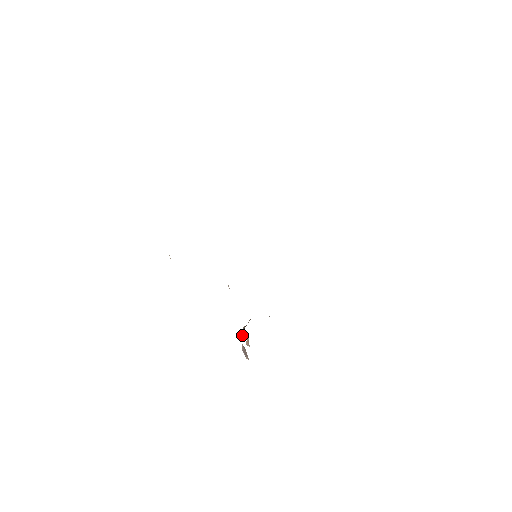
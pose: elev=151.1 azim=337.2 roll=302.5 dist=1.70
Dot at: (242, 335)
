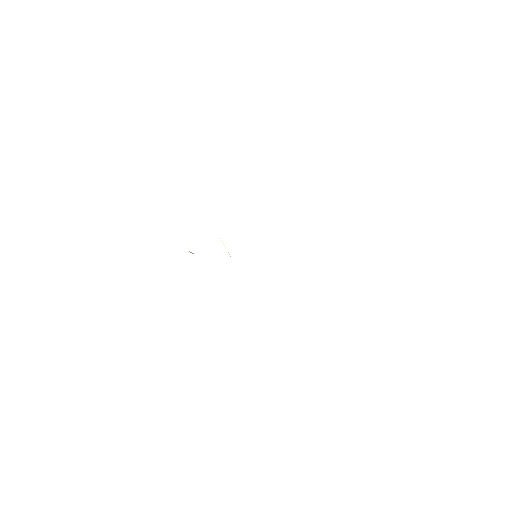
Dot at: occluded
